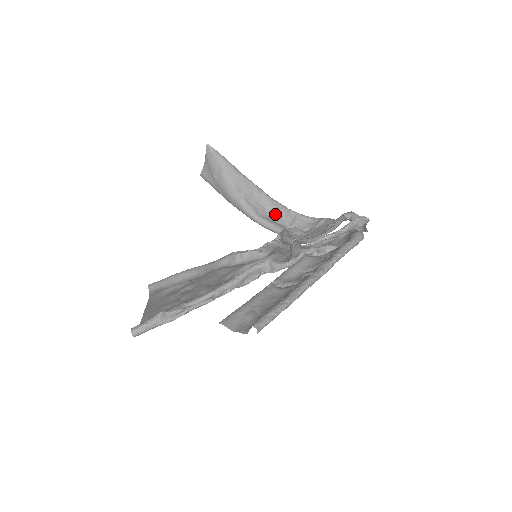
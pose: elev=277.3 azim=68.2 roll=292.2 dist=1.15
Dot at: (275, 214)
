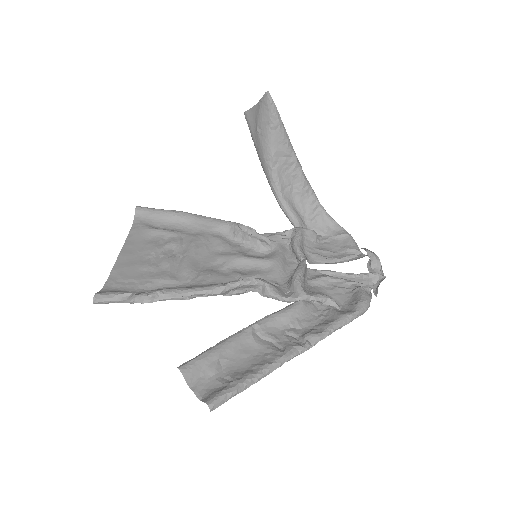
Dot at: (301, 200)
